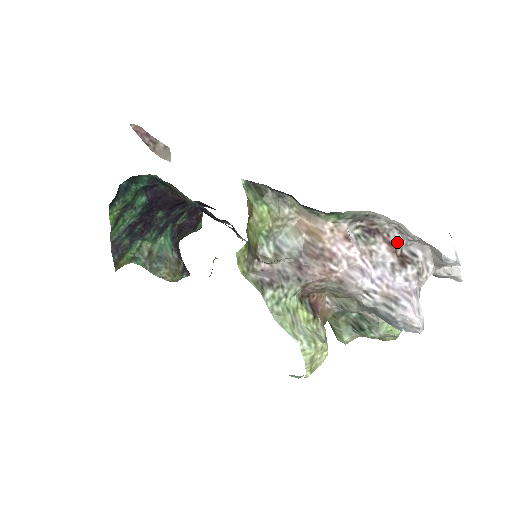
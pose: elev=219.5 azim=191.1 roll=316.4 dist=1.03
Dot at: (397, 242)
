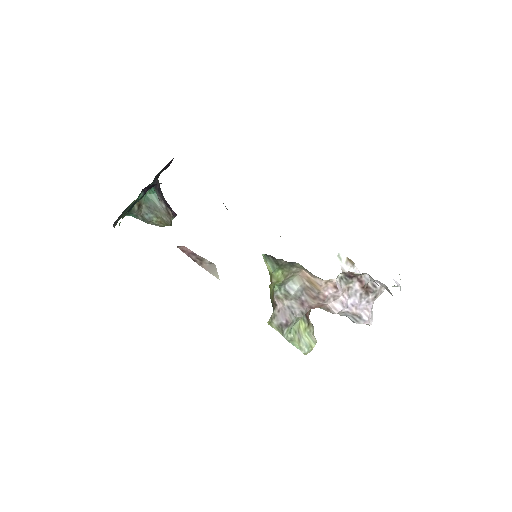
Dot at: (366, 281)
